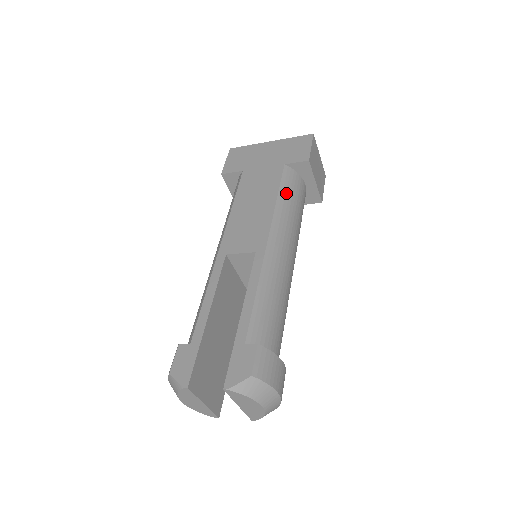
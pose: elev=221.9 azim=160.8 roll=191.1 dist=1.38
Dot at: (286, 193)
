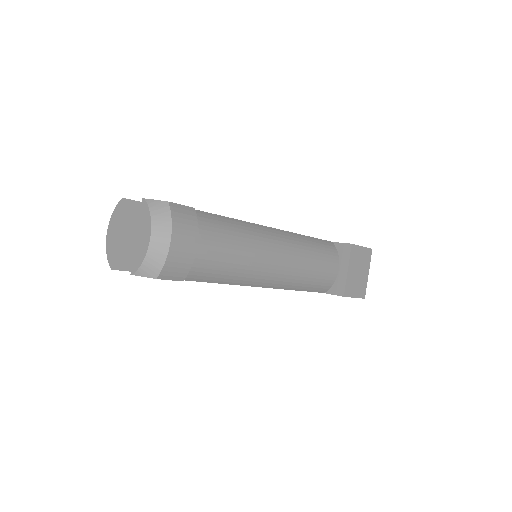
Dot at: (316, 243)
